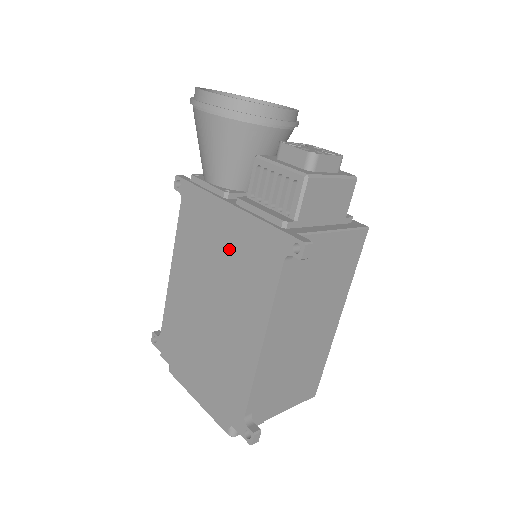
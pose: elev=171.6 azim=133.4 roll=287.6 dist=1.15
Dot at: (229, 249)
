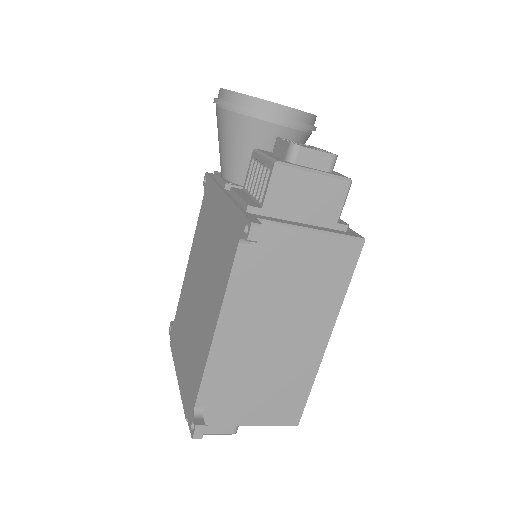
Dot at: (216, 236)
